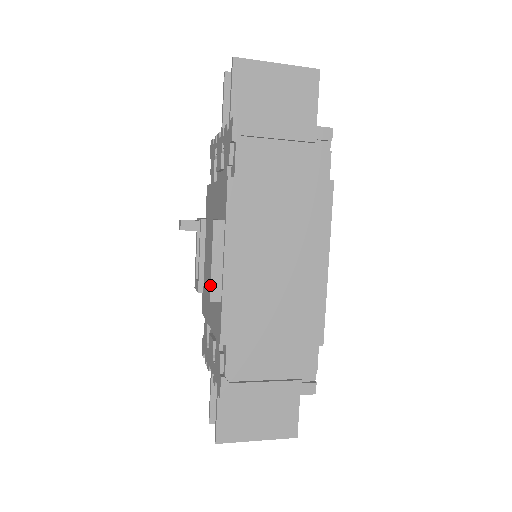
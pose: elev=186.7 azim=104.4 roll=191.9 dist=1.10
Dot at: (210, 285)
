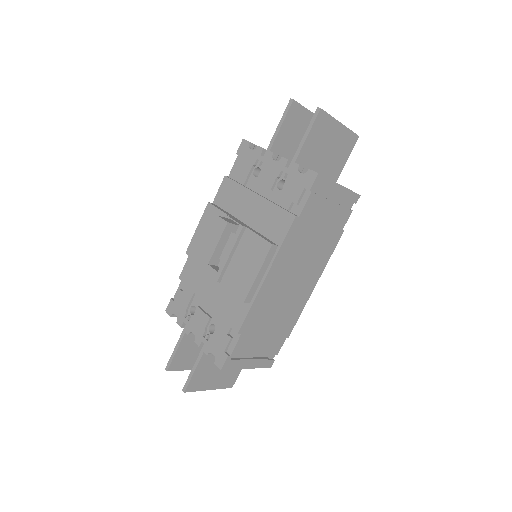
Dot at: (249, 291)
